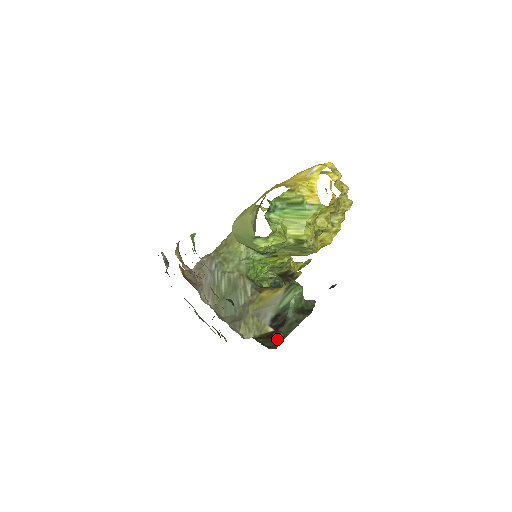
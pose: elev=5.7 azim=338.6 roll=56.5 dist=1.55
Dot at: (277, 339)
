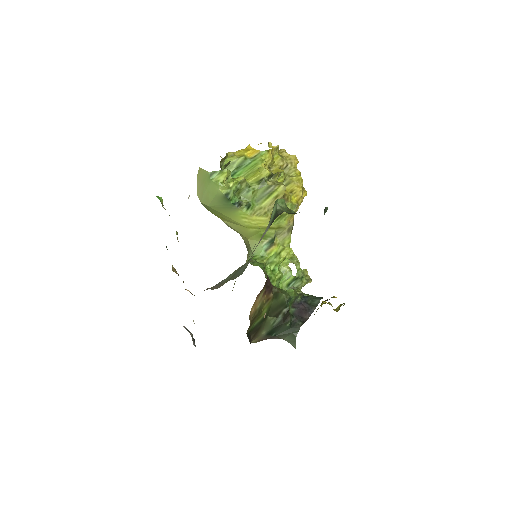
Dot at: occluded
